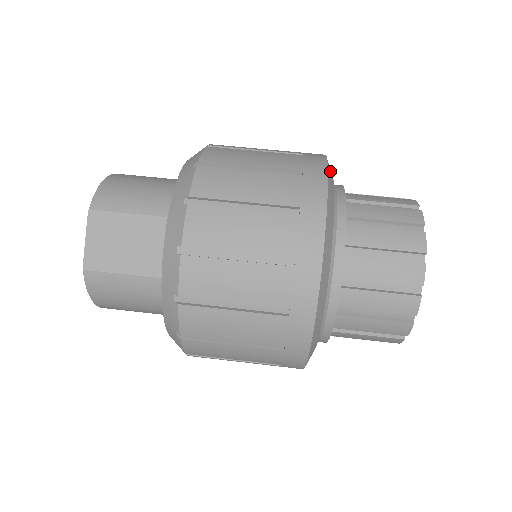
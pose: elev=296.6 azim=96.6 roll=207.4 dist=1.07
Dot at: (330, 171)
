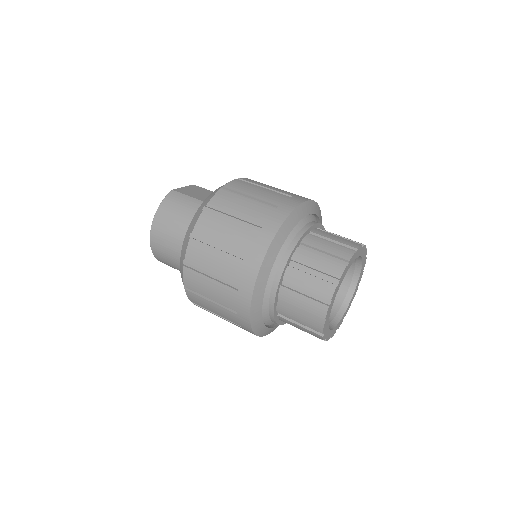
Dot at: occluded
